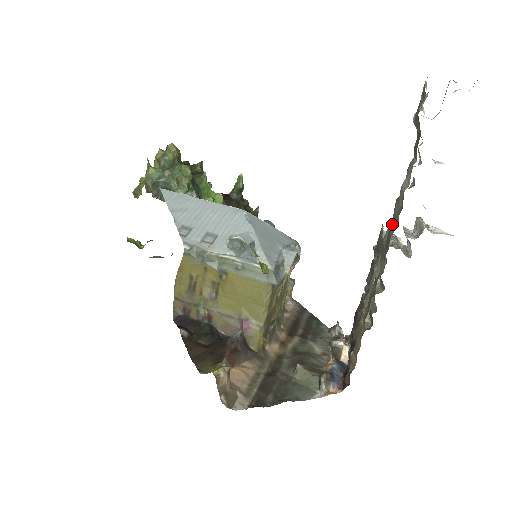
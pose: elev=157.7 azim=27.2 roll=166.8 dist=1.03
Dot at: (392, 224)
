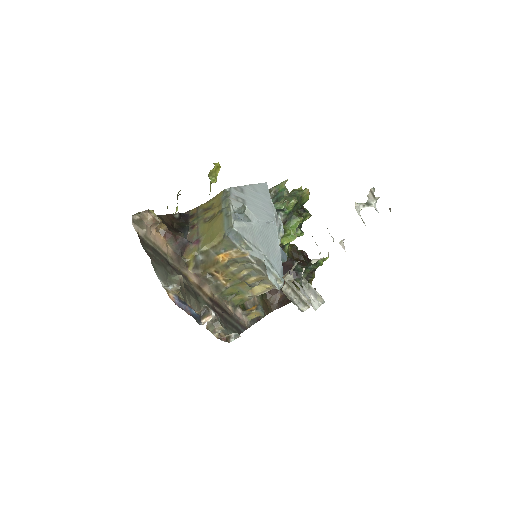
Dot at: occluded
